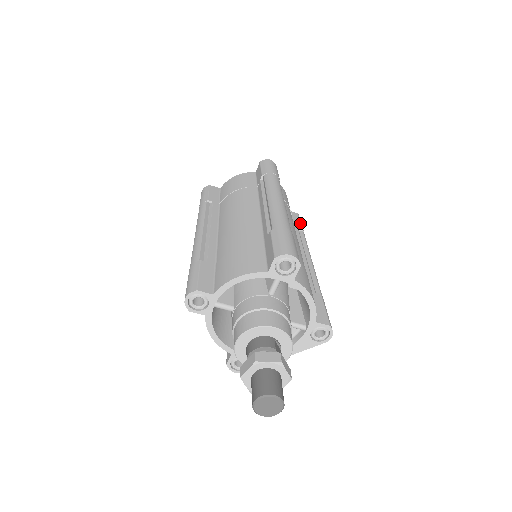
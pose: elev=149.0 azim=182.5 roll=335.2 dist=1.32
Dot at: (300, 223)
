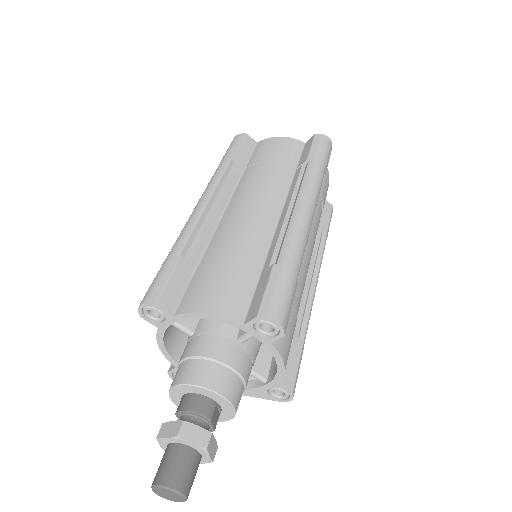
Dot at: (329, 222)
